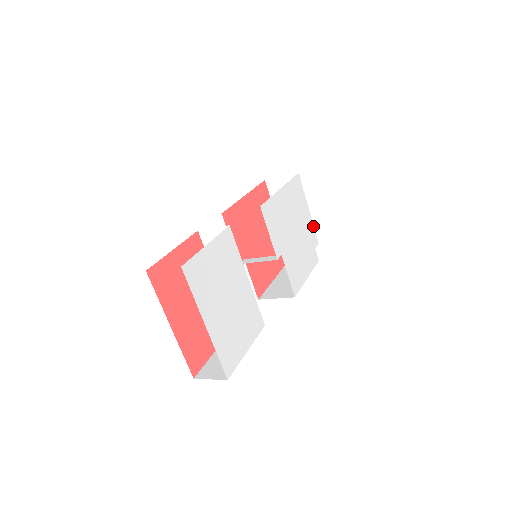
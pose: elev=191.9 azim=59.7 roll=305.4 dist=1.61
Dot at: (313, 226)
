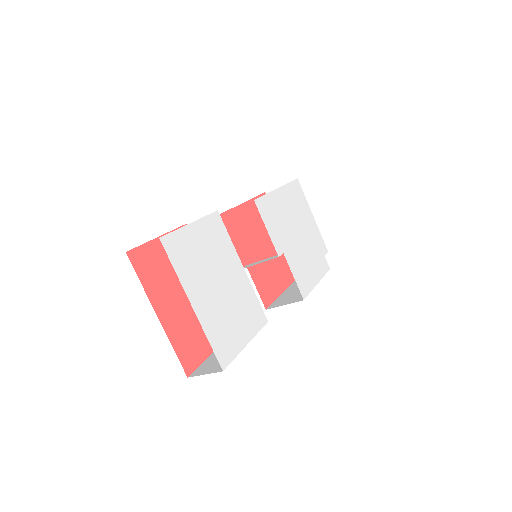
Dot at: (320, 233)
